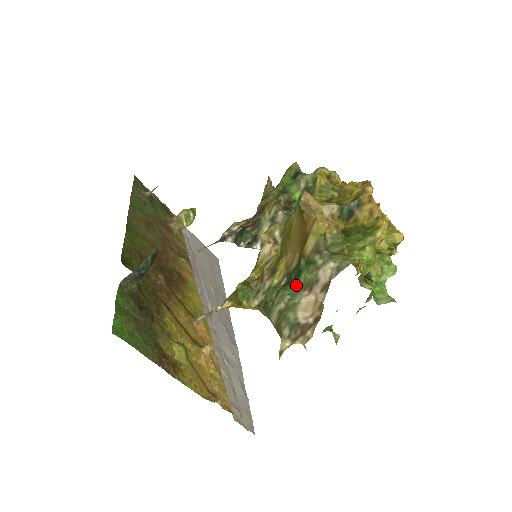
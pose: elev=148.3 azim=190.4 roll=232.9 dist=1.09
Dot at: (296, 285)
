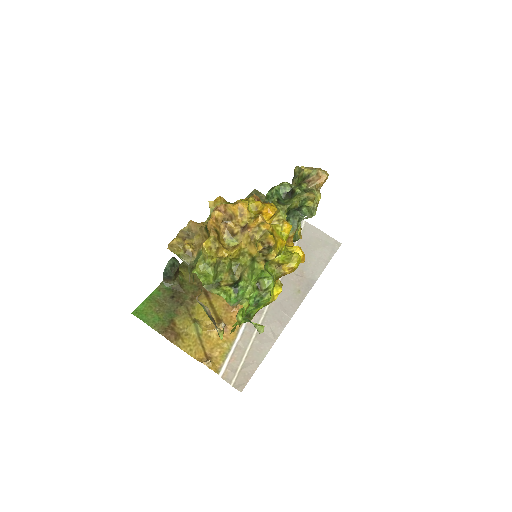
Dot at: occluded
